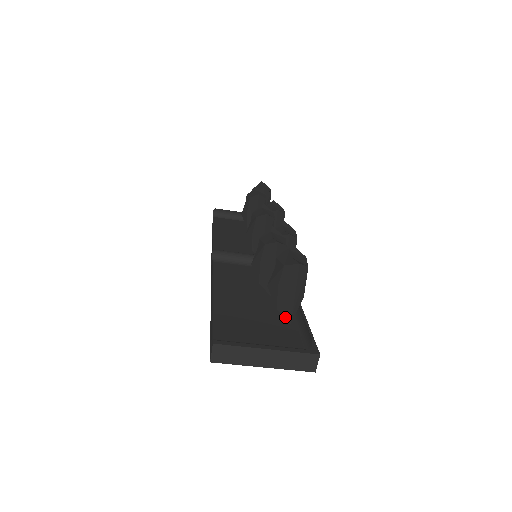
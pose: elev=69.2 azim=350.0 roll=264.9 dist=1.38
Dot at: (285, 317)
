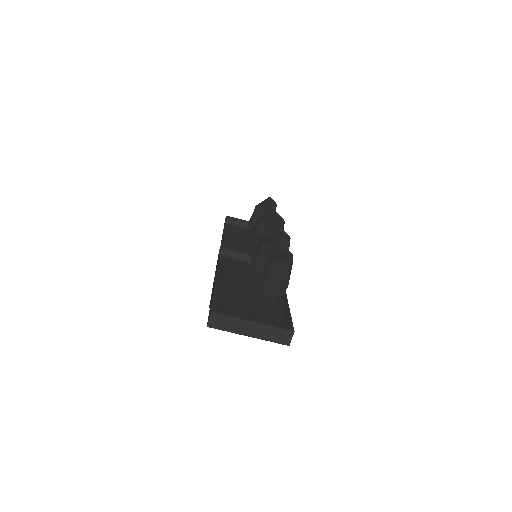
Dot at: (270, 300)
